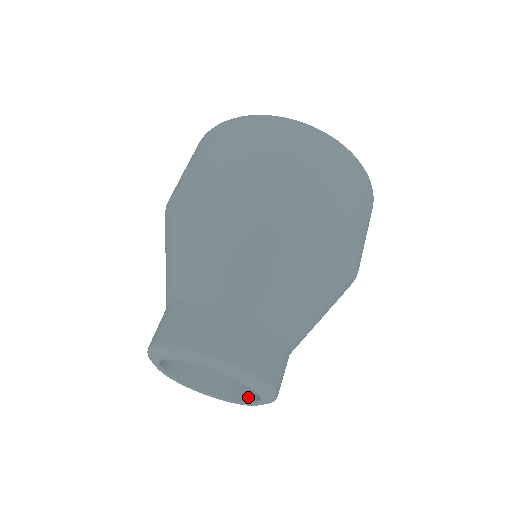
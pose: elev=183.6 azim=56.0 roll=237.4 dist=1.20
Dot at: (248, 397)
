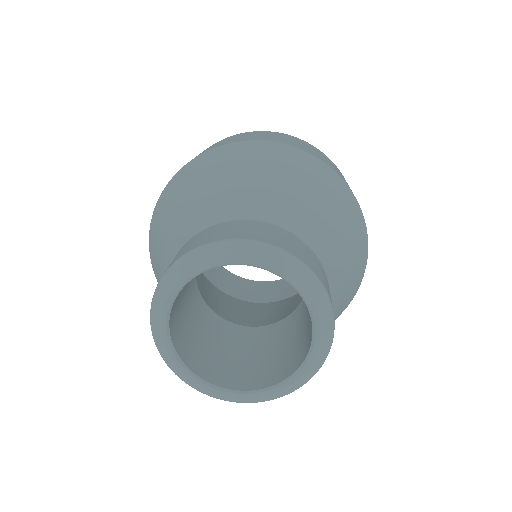
Dot at: (283, 375)
